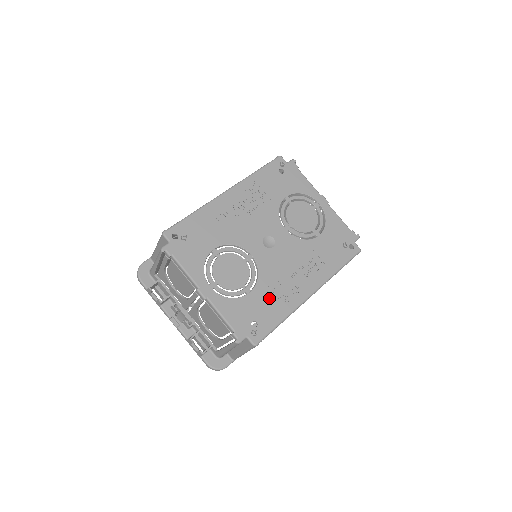
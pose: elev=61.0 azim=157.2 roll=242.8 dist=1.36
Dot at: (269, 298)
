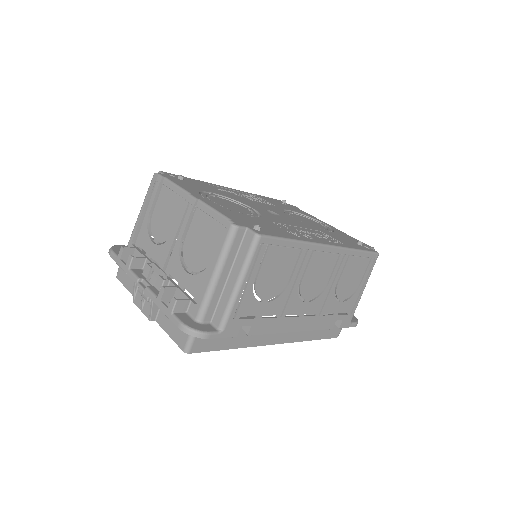
Dot at: (275, 226)
